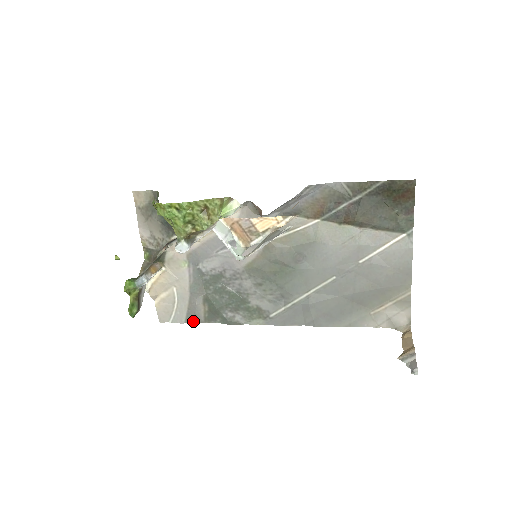
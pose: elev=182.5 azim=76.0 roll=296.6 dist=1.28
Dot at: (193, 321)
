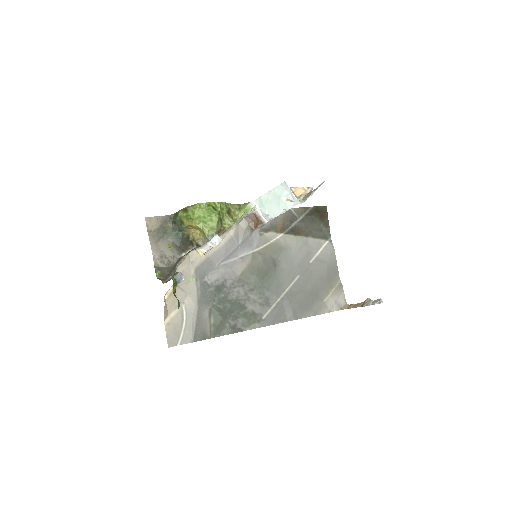
Dot at: (201, 338)
